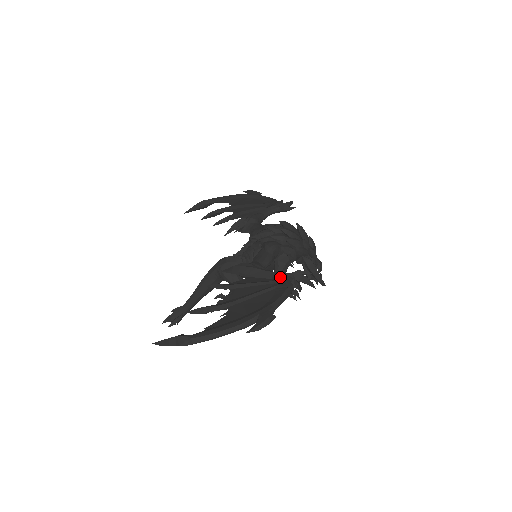
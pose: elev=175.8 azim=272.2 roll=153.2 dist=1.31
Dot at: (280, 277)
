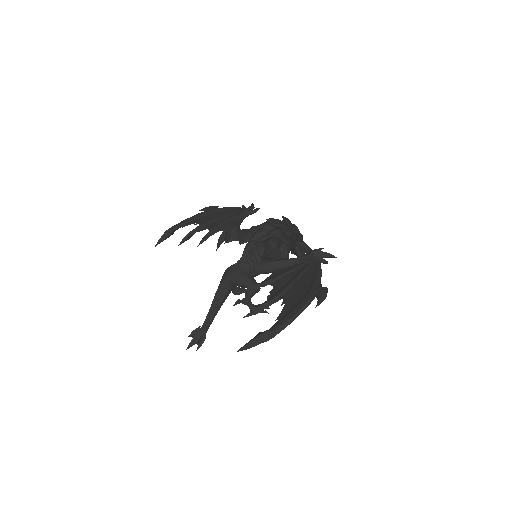
Dot at: (304, 259)
